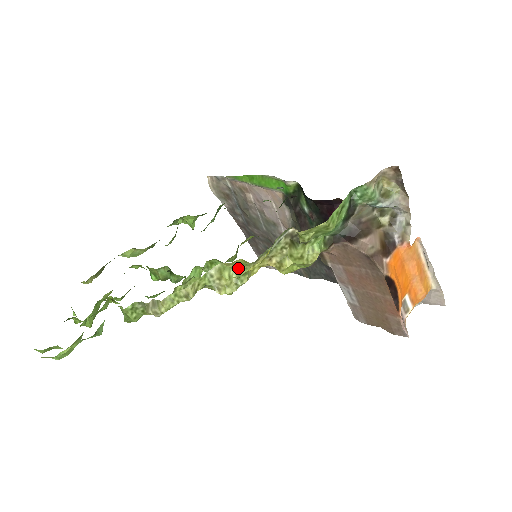
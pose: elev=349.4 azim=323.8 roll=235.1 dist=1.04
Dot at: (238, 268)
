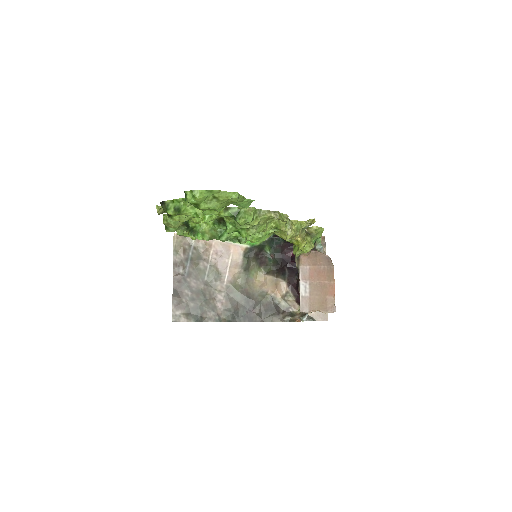
Dot at: (297, 226)
